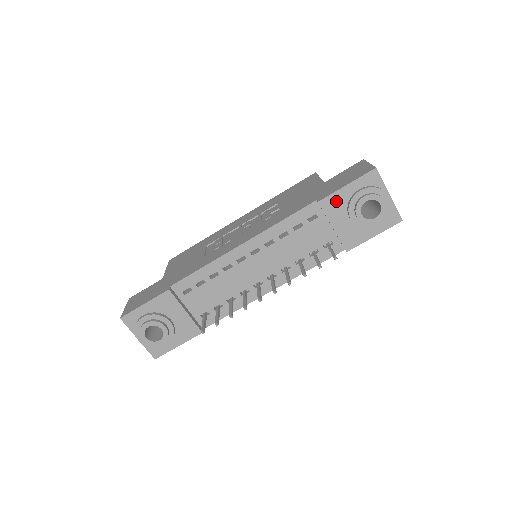
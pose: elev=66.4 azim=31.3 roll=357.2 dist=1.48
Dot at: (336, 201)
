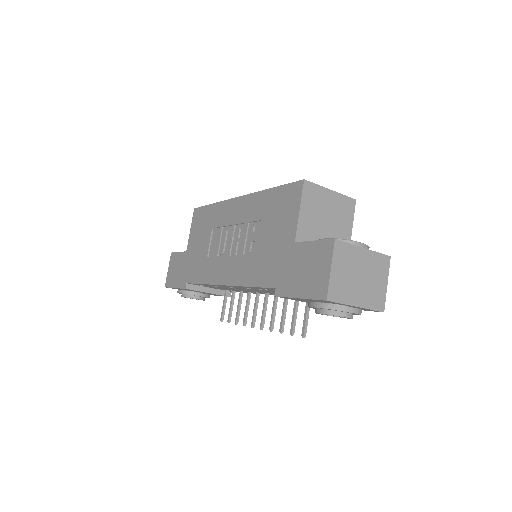
Dot at: occluded
